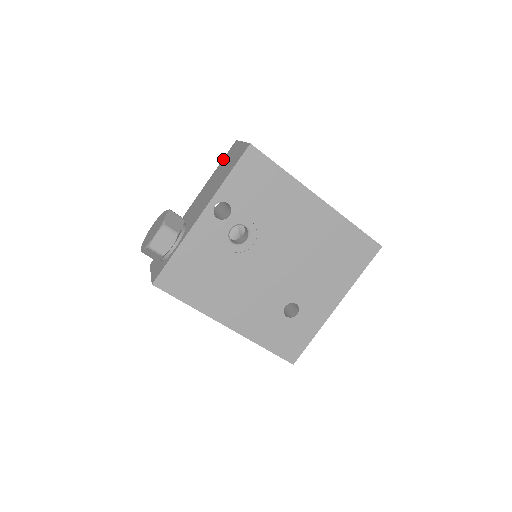
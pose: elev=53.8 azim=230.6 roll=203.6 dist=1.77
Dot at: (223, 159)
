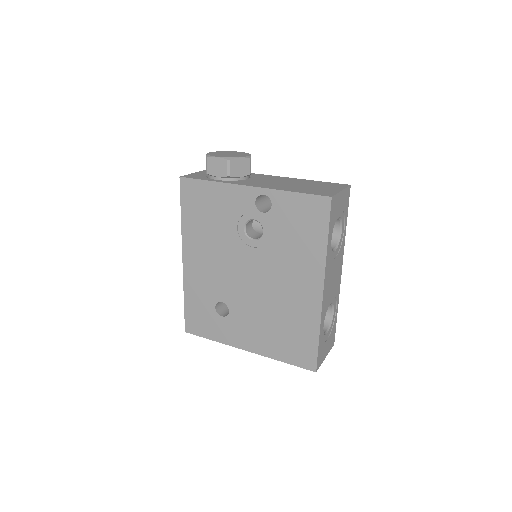
Dot at: (326, 182)
